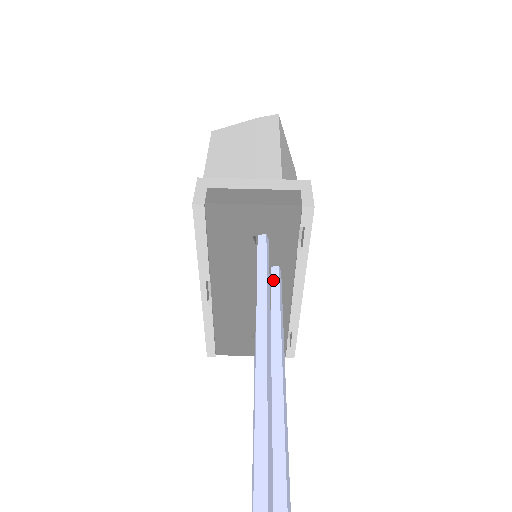
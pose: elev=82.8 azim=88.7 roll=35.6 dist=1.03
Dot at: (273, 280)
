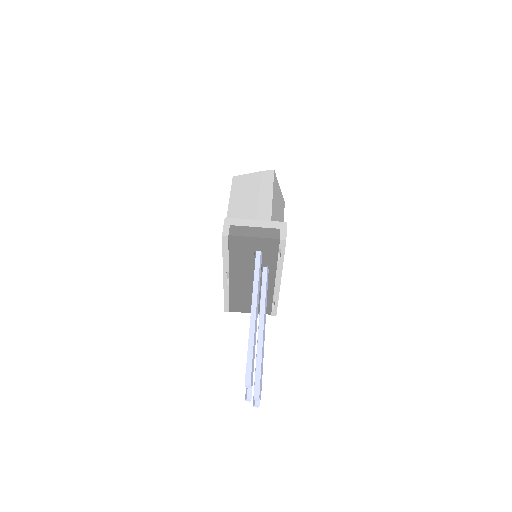
Dot at: (263, 275)
